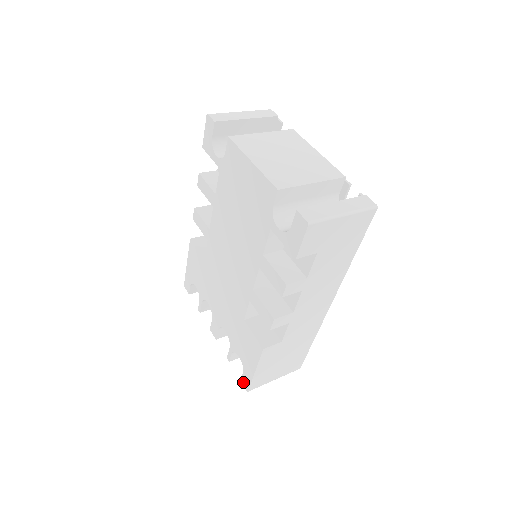
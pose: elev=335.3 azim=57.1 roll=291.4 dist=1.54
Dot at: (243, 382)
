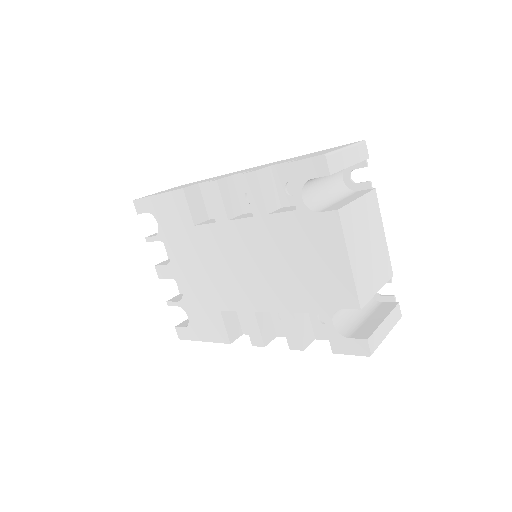
Dot at: (179, 331)
